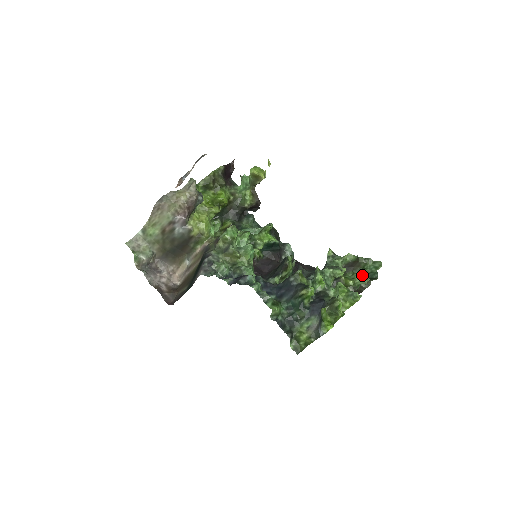
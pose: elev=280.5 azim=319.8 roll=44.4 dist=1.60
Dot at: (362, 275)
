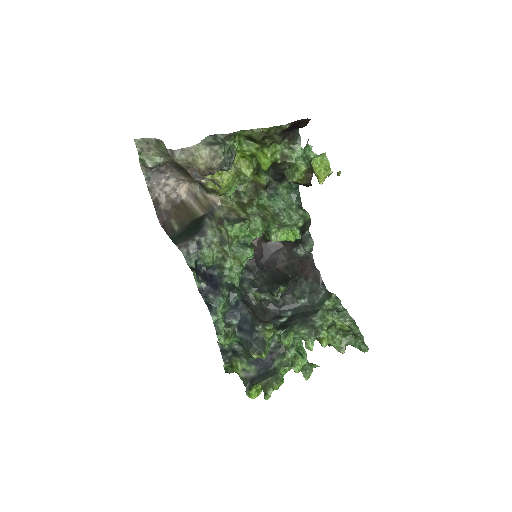
Dot at: (342, 343)
